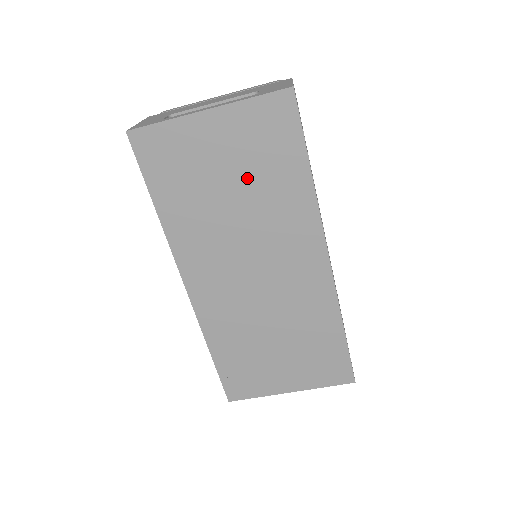
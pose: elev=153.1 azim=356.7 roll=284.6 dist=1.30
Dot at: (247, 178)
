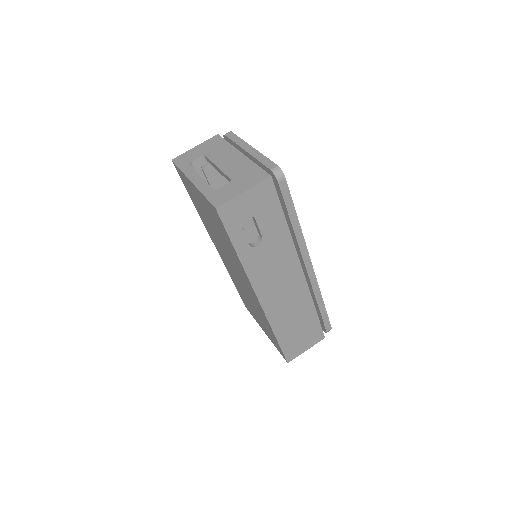
Dot at: (216, 228)
